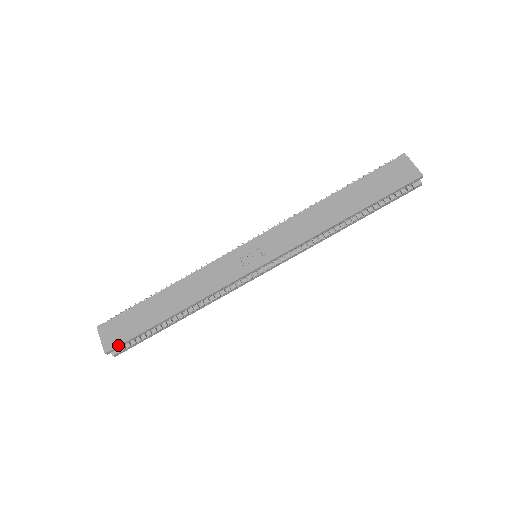
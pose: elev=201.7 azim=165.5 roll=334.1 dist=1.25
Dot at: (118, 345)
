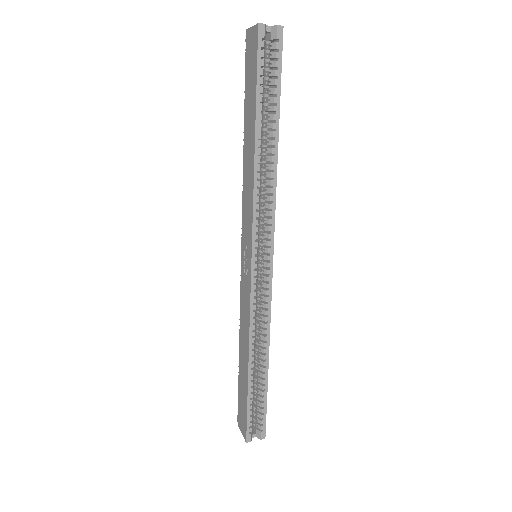
Dot at: (246, 428)
